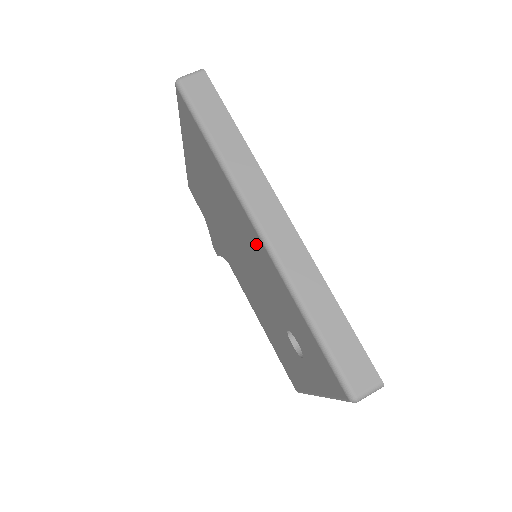
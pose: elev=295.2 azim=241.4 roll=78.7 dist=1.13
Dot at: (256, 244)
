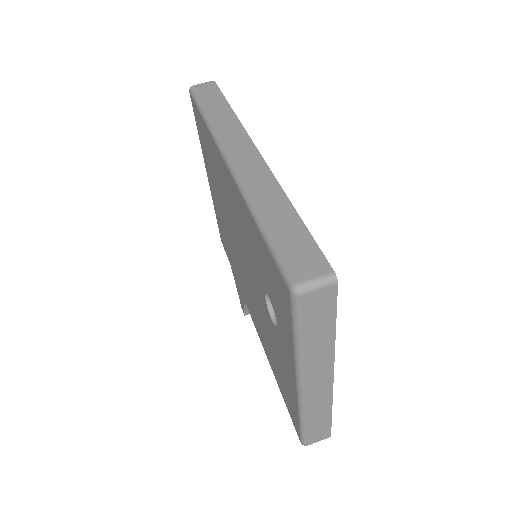
Dot at: (230, 188)
